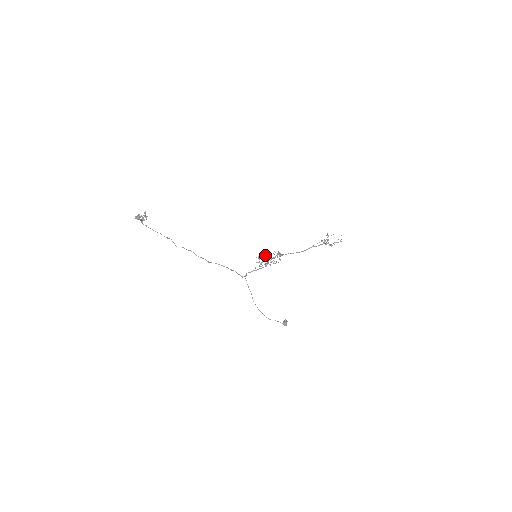
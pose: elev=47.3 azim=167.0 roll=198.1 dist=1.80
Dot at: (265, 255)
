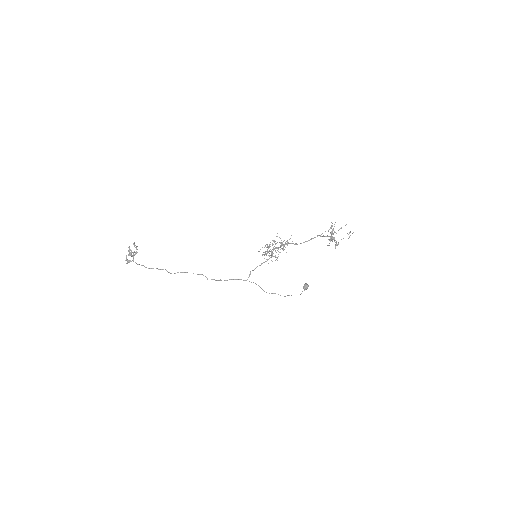
Dot at: (267, 251)
